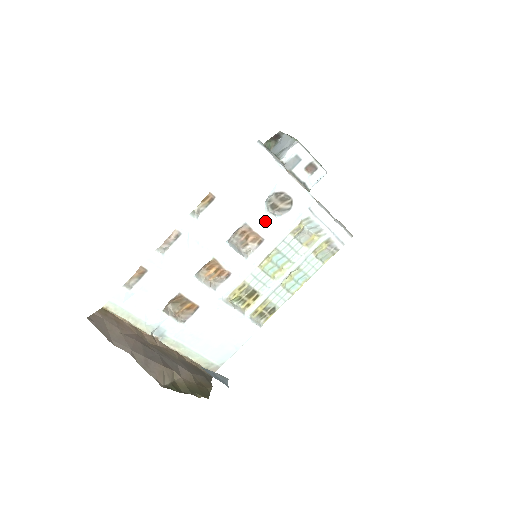
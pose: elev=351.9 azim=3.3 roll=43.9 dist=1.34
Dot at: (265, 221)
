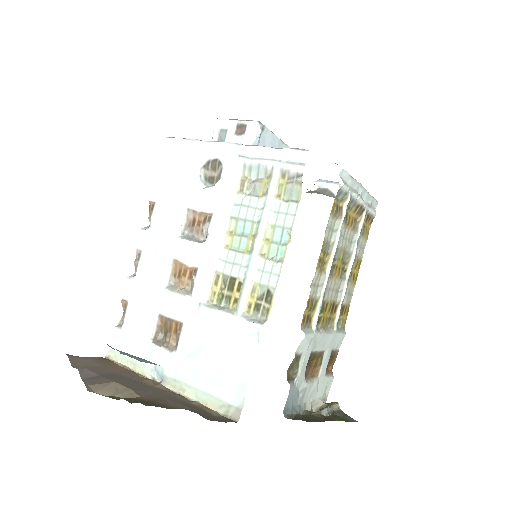
Dot at: (205, 196)
